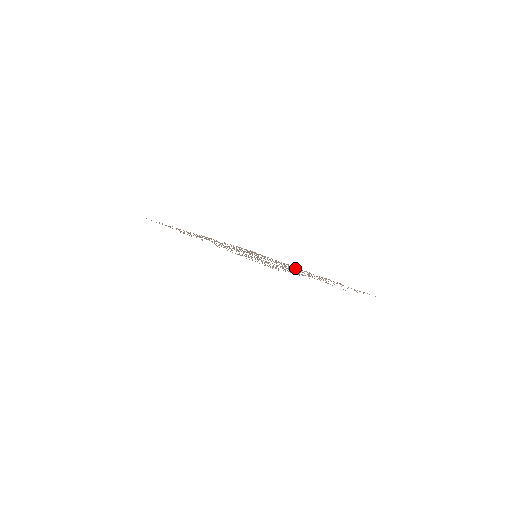
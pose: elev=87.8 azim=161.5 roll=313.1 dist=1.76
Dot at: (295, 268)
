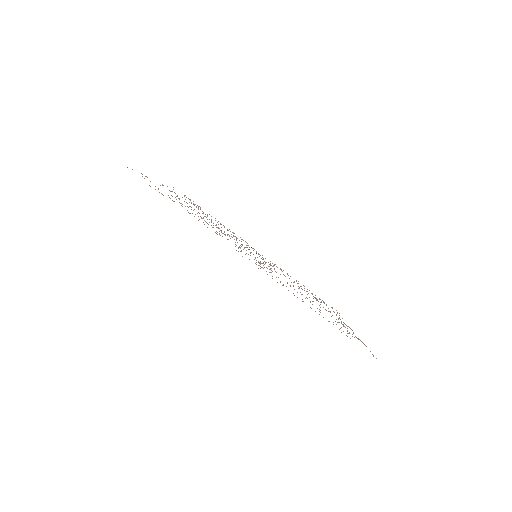
Dot at: occluded
